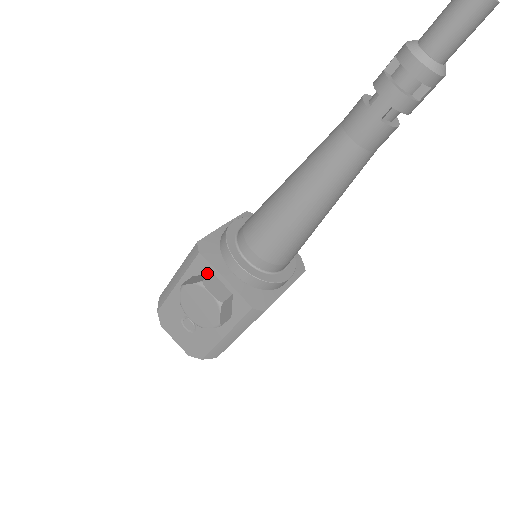
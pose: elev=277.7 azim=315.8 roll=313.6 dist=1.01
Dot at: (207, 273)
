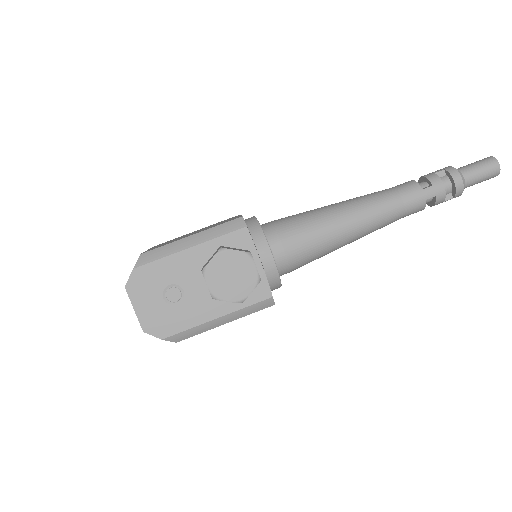
Dot at: (242, 248)
